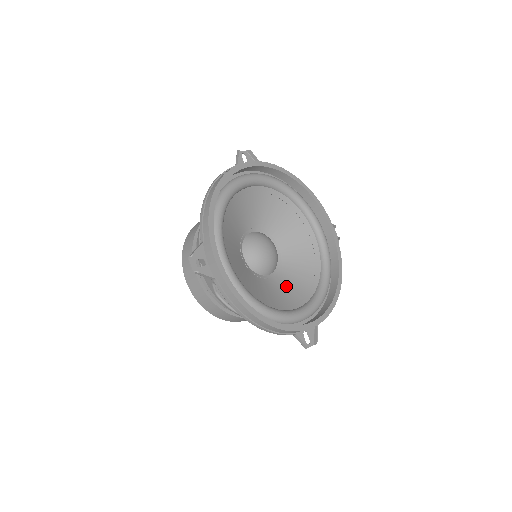
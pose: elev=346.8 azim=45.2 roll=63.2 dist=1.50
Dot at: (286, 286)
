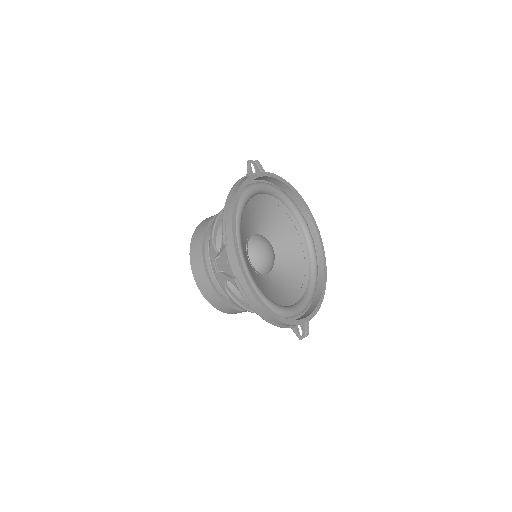
Dot at: (282, 284)
